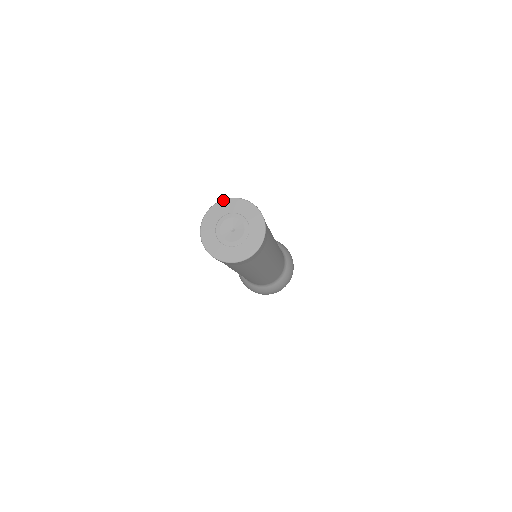
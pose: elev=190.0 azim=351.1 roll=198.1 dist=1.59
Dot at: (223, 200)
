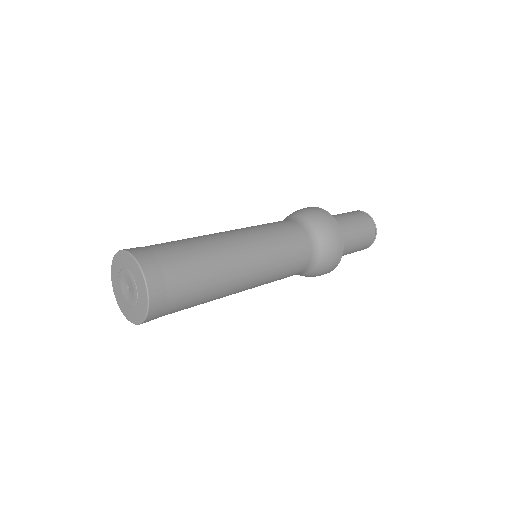
Dot at: (115, 255)
